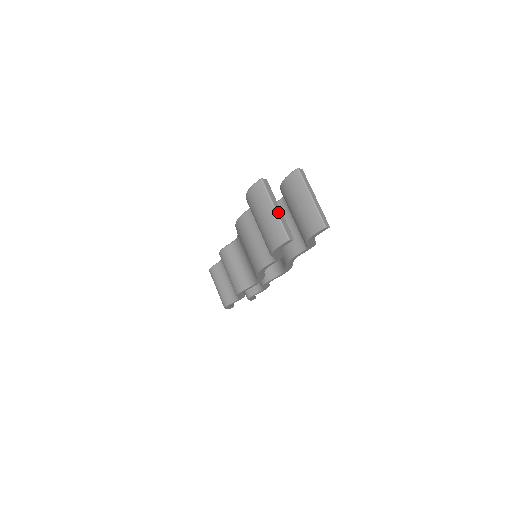
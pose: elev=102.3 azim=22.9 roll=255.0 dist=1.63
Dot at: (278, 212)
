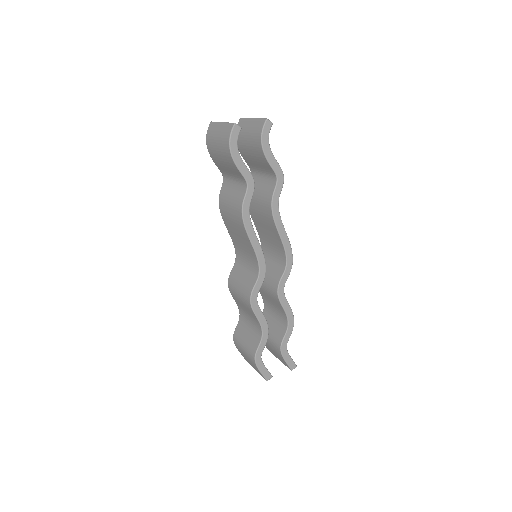
Dot at: occluded
